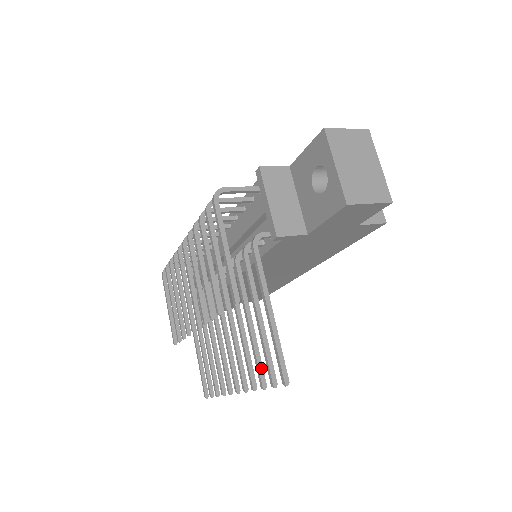
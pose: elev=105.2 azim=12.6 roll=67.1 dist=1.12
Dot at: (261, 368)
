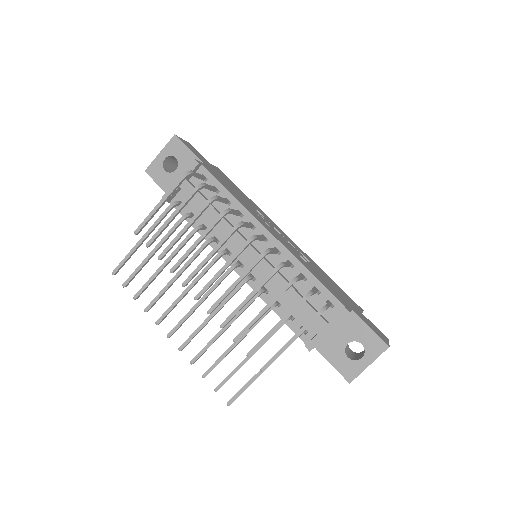
Dot at: occluded
